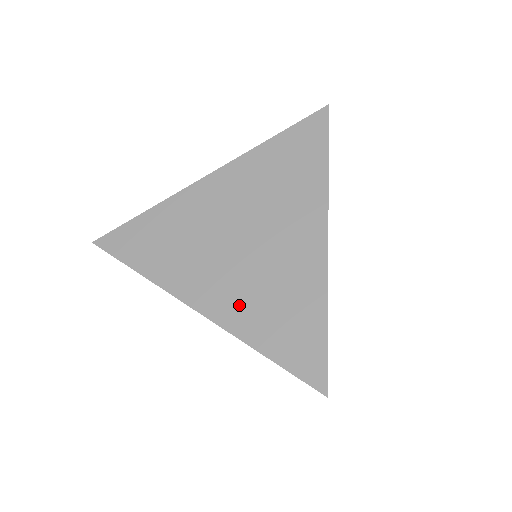
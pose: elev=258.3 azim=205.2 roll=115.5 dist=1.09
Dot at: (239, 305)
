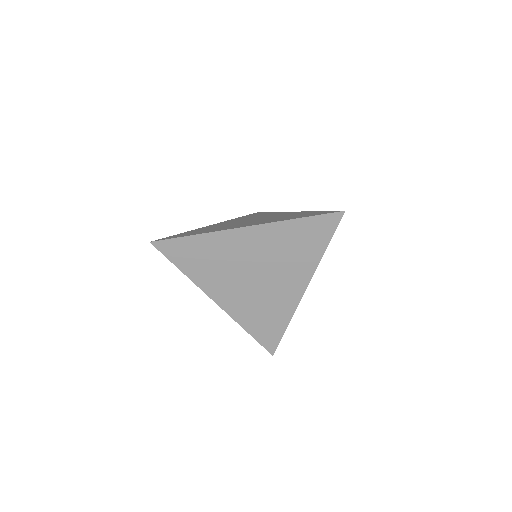
Dot at: (242, 308)
